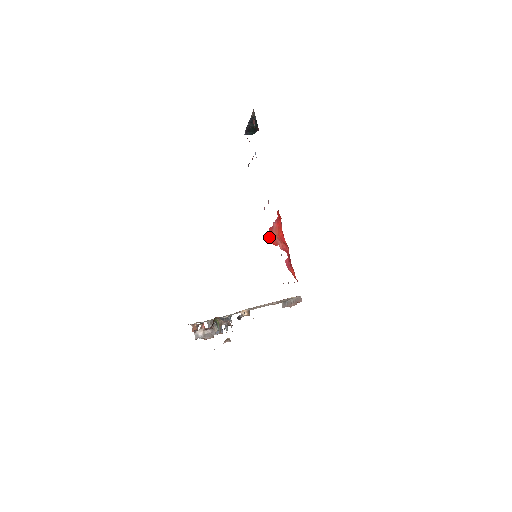
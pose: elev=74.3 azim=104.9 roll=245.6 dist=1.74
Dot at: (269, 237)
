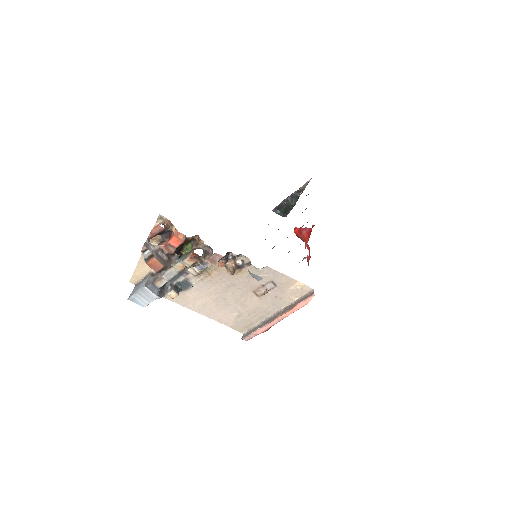
Dot at: (295, 233)
